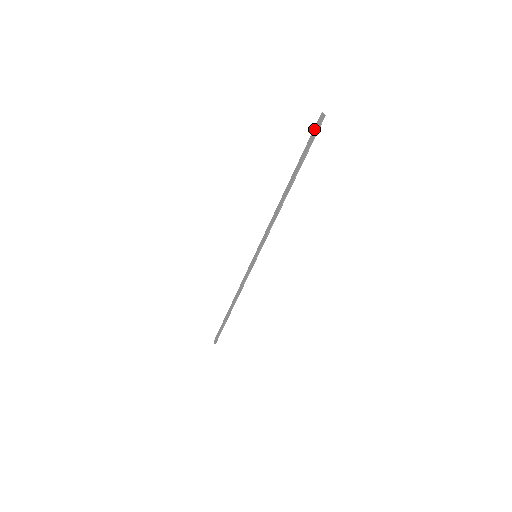
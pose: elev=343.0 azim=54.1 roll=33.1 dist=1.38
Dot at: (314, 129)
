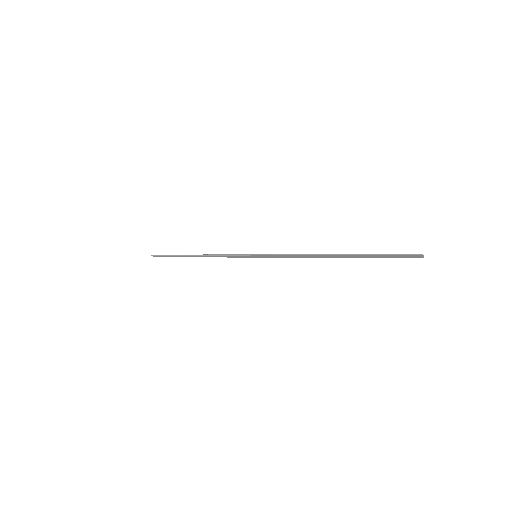
Dot at: (403, 256)
